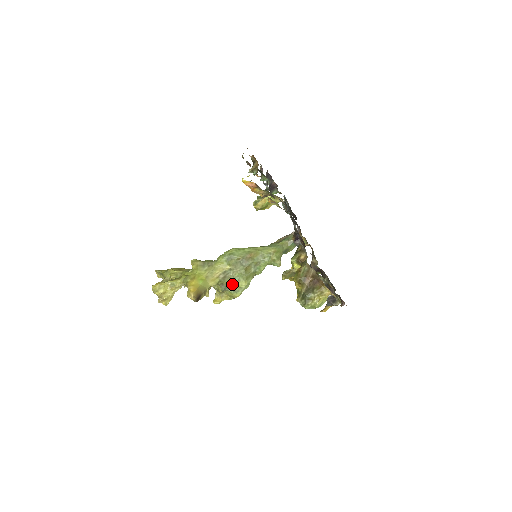
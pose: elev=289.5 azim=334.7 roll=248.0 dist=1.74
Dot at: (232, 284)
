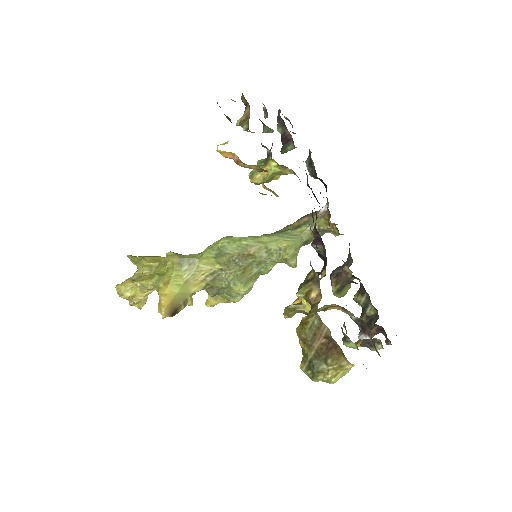
Dot at: (226, 287)
